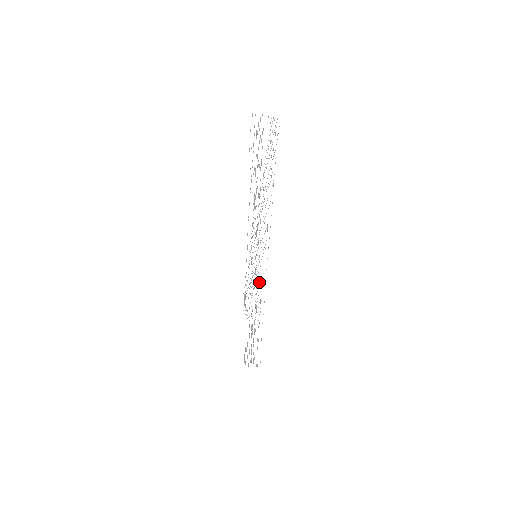
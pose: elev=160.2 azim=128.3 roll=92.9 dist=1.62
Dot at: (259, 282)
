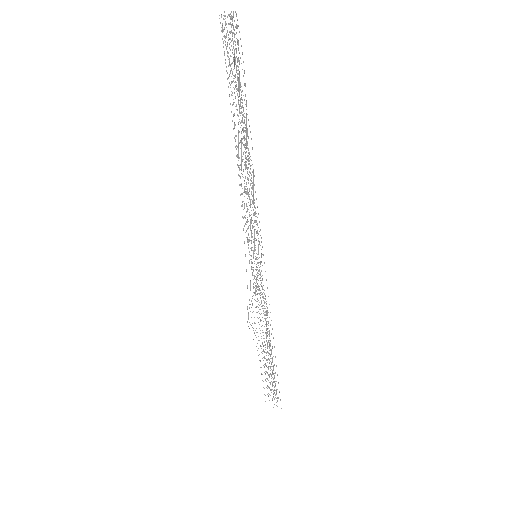
Dot at: occluded
